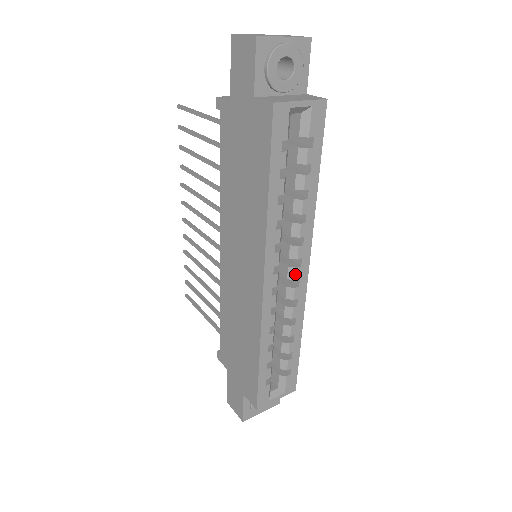
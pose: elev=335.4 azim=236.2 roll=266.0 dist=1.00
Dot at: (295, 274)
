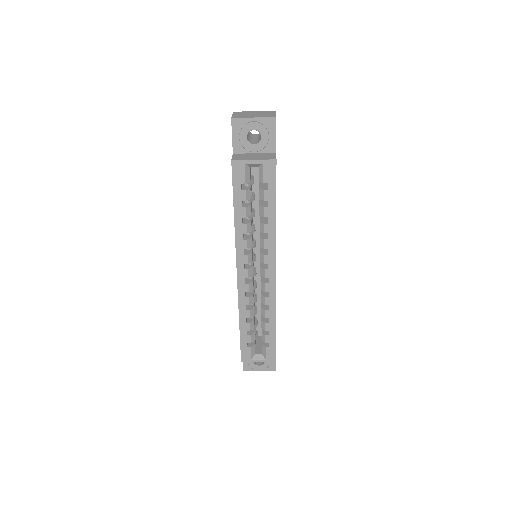
Dot at: (264, 273)
